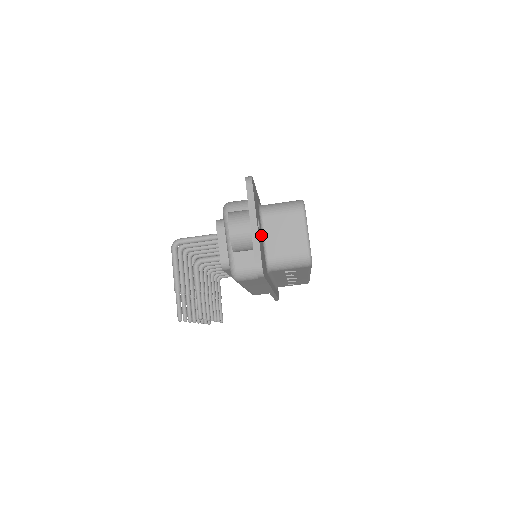
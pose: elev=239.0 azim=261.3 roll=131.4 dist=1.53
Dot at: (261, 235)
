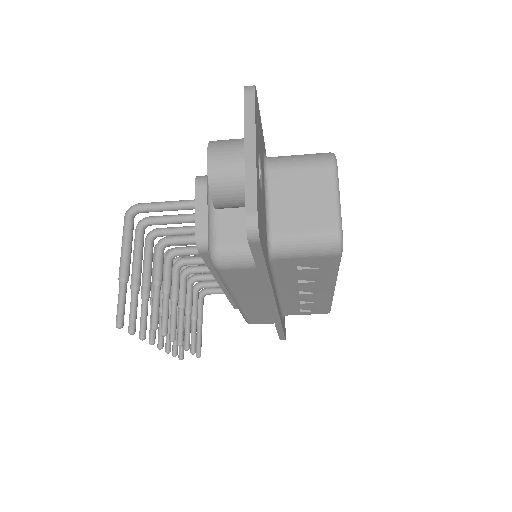
Dot at: (263, 191)
